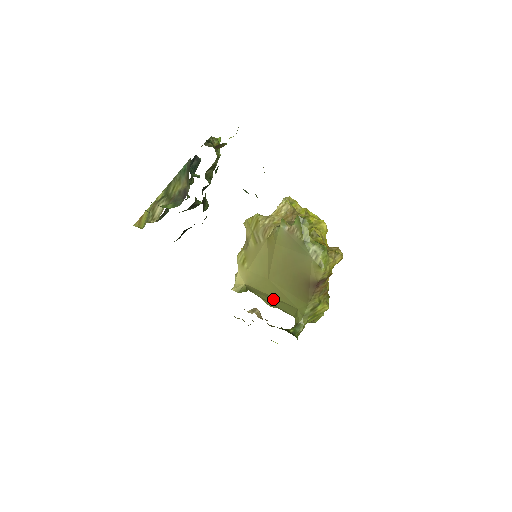
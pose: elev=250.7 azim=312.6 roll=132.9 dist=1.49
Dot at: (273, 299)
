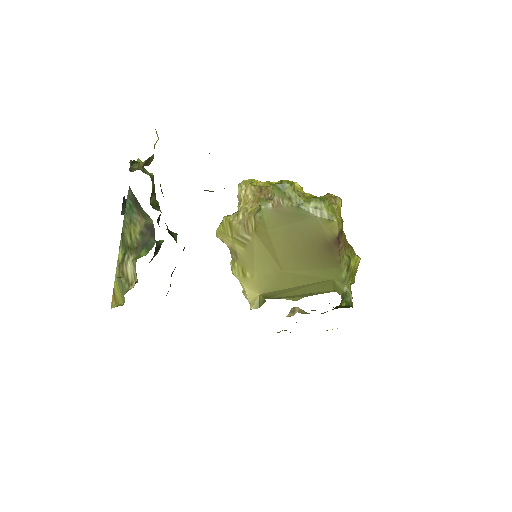
Dot at: (299, 289)
